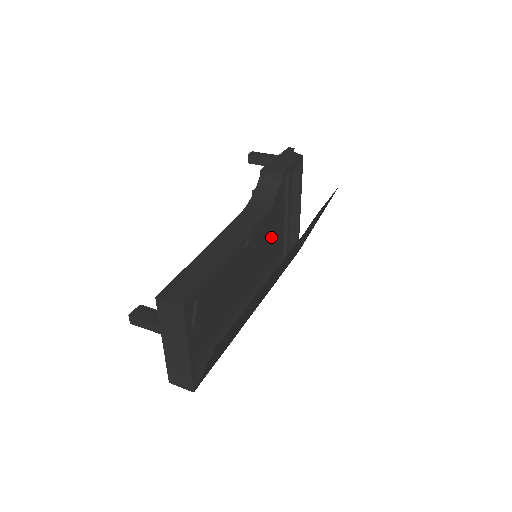
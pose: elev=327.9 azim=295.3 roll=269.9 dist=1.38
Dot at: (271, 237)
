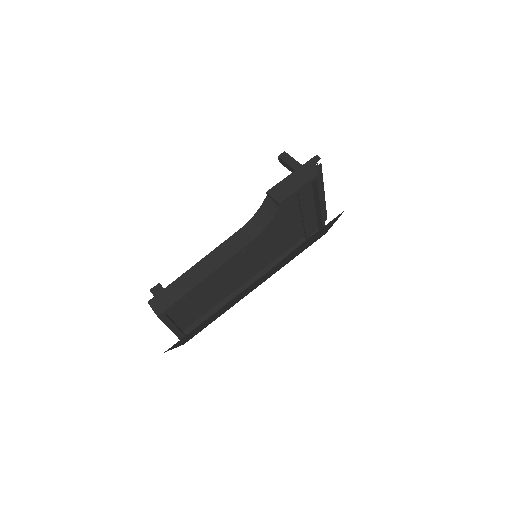
Dot at: (286, 231)
